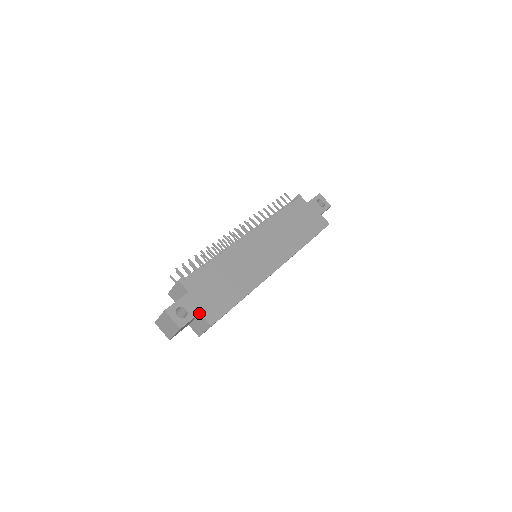
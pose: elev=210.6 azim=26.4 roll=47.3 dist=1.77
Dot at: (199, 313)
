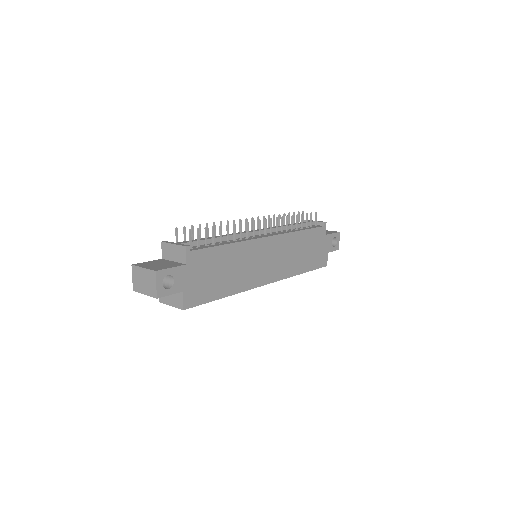
Dot at: (182, 291)
